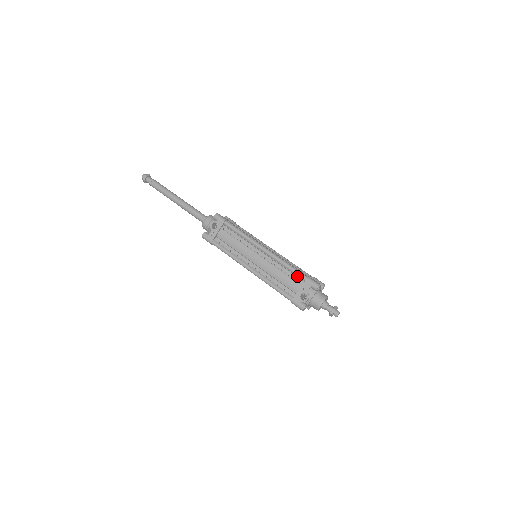
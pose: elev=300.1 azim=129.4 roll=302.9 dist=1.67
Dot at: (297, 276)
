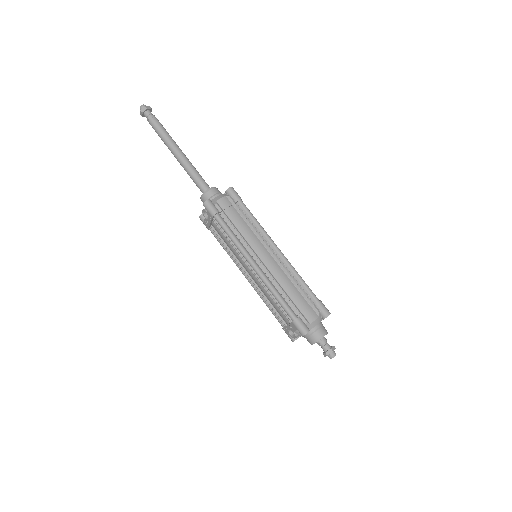
Dot at: (285, 311)
